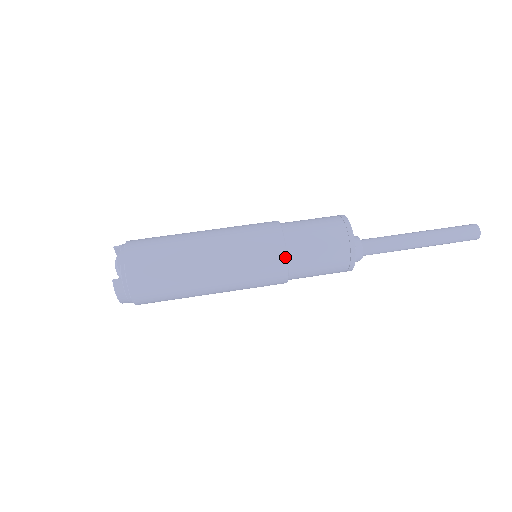
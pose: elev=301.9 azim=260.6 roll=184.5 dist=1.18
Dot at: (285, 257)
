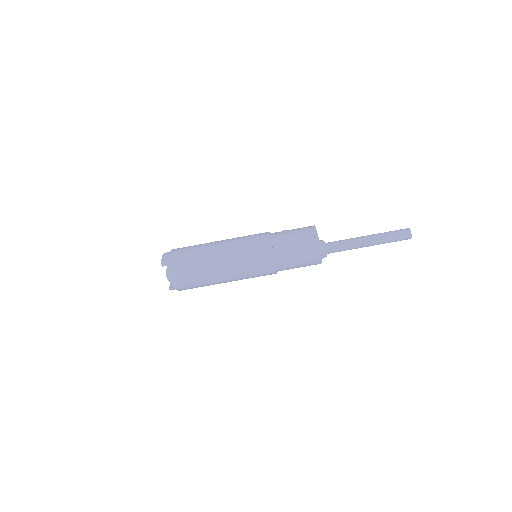
Dot at: (275, 273)
